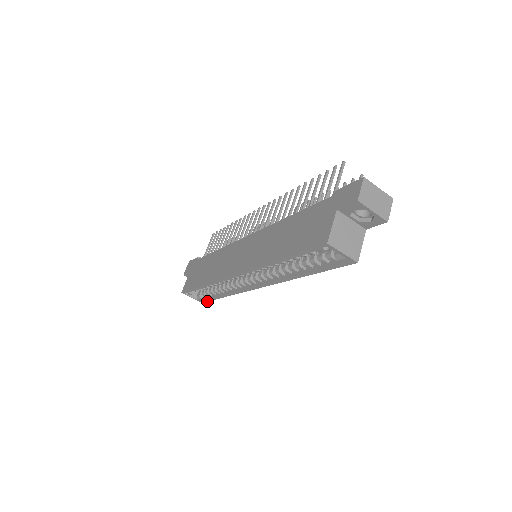
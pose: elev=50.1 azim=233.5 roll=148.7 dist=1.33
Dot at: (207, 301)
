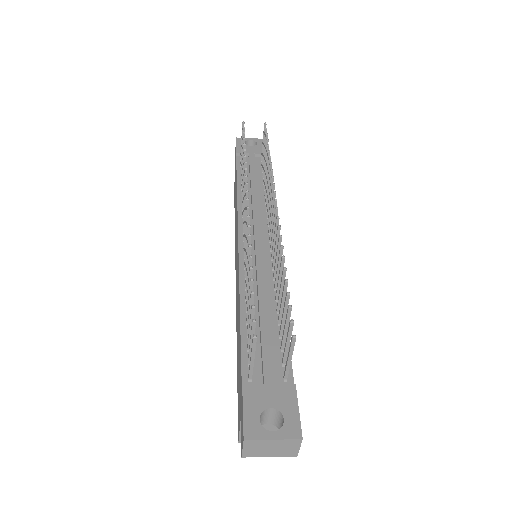
Dot at: occluded
